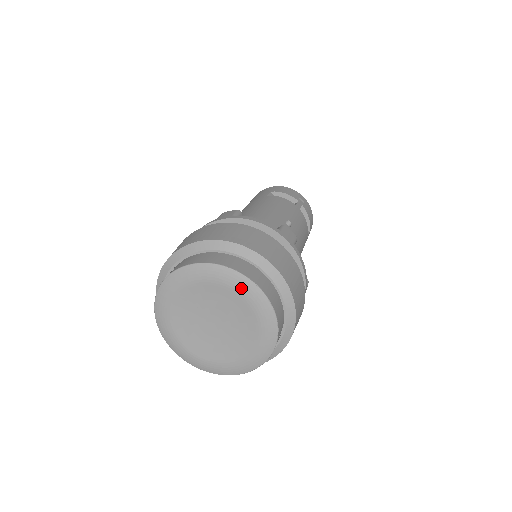
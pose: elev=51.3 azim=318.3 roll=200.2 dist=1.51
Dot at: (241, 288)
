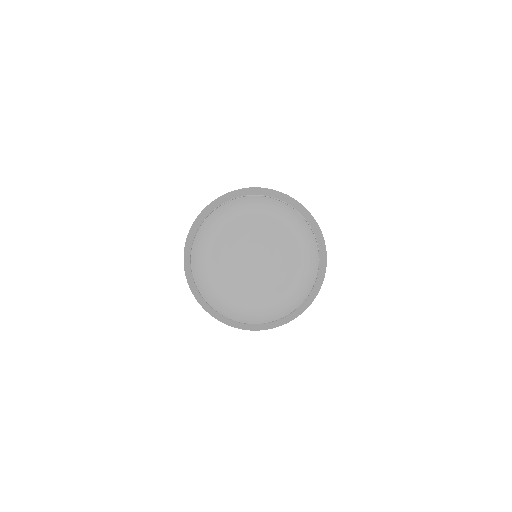
Dot at: (308, 256)
